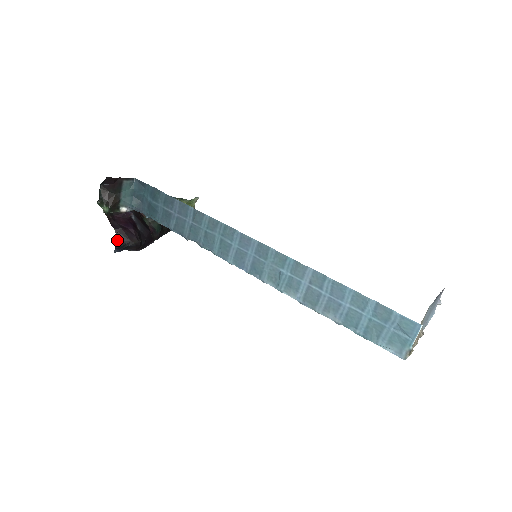
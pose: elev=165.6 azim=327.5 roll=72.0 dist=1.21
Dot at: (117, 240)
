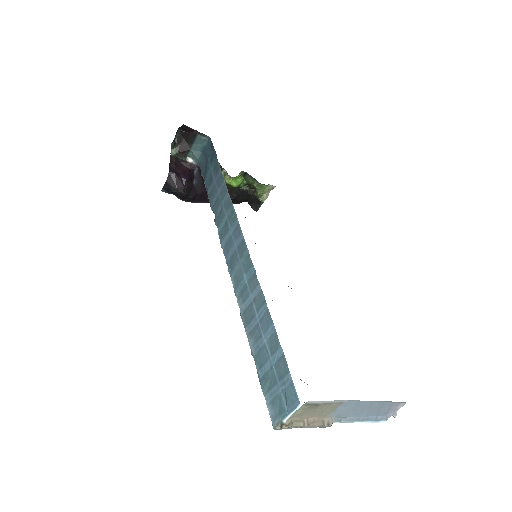
Dot at: (167, 181)
